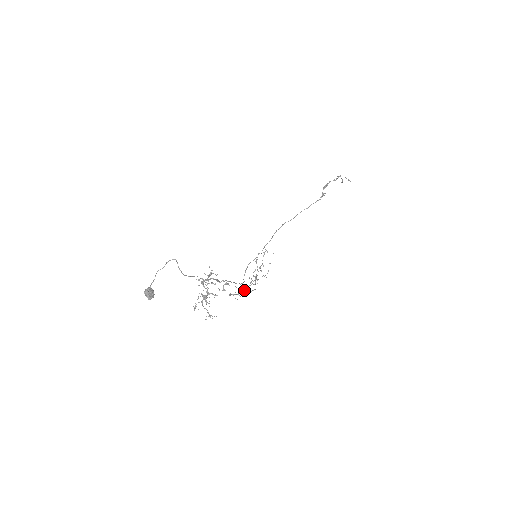
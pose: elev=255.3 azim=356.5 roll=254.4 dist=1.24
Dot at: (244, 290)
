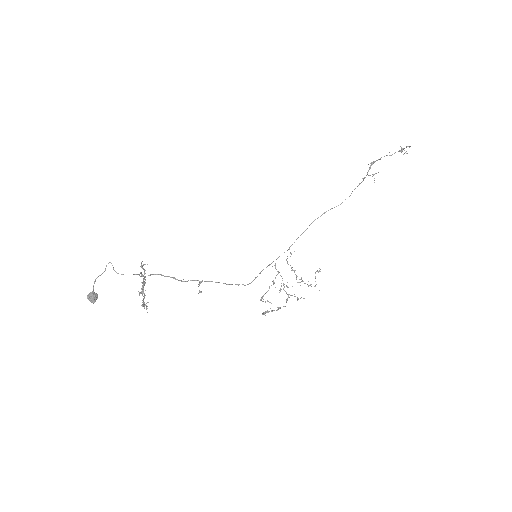
Dot at: occluded
